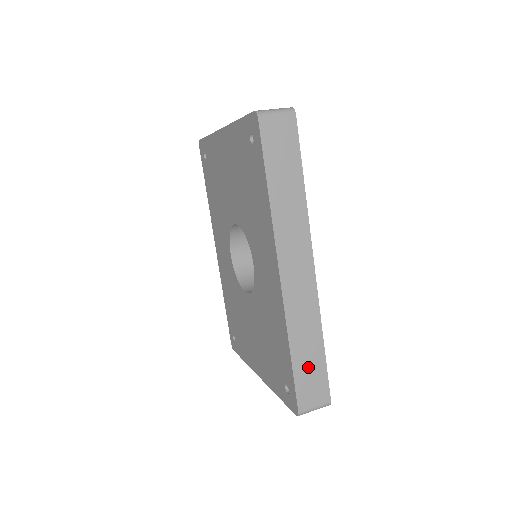
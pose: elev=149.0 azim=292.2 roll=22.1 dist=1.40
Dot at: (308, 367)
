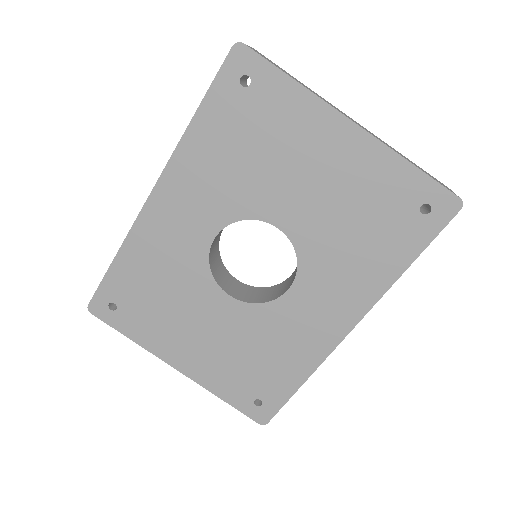
Dot at: occluded
